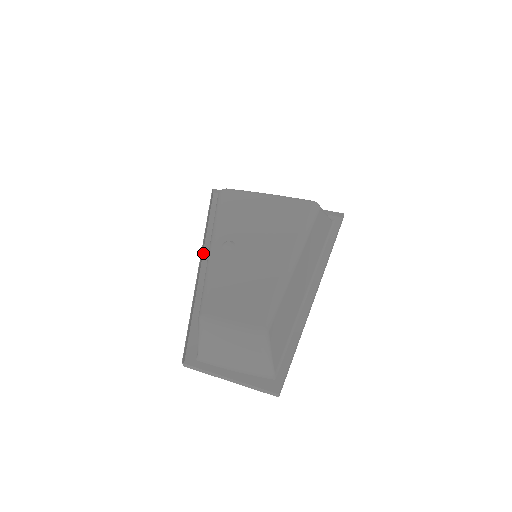
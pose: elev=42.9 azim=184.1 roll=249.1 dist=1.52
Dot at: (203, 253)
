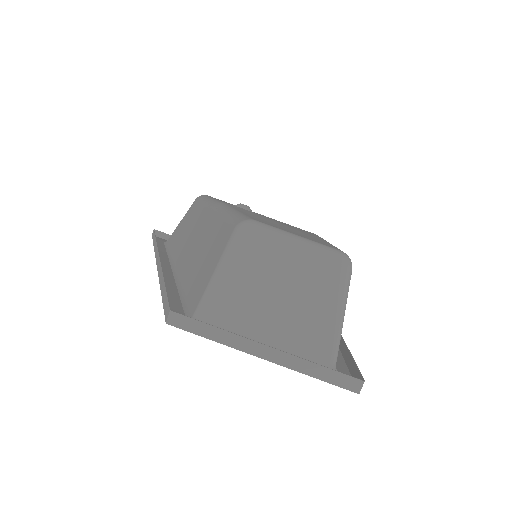
Dot at: occluded
